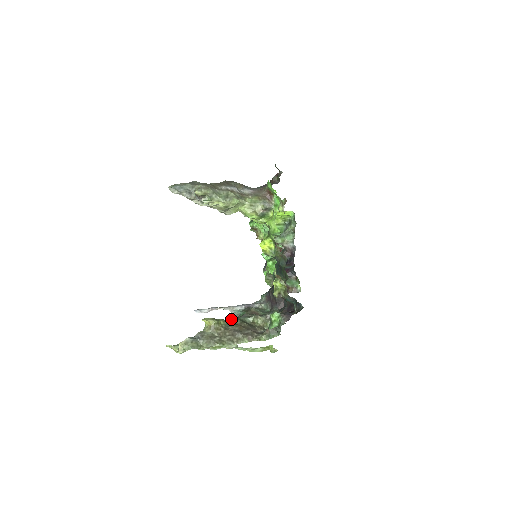
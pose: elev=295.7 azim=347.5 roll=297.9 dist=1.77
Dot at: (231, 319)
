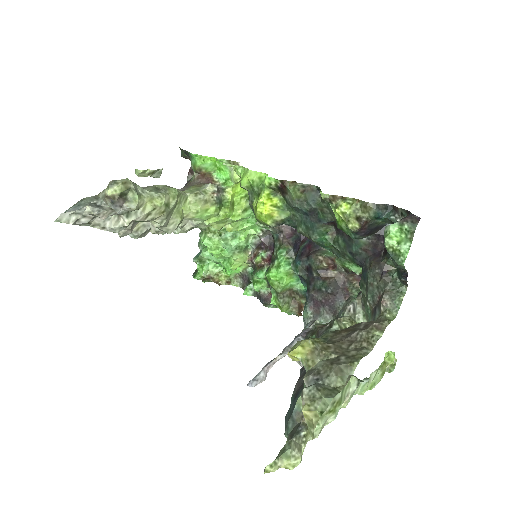
Dot at: occluded
